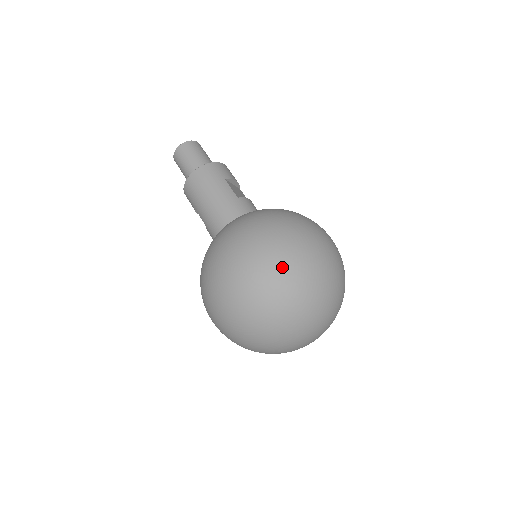
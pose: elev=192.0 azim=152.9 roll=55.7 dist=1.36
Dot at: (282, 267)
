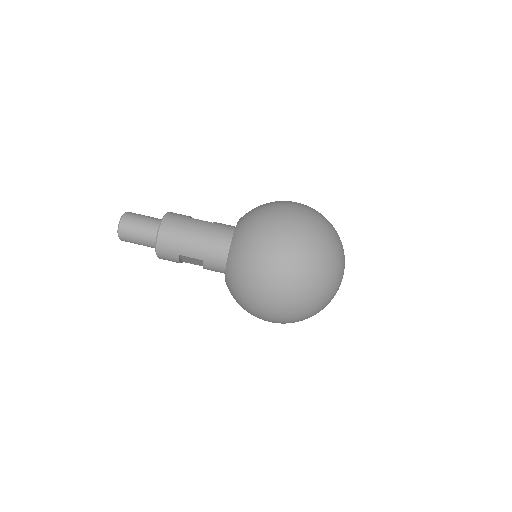
Dot at: (312, 225)
